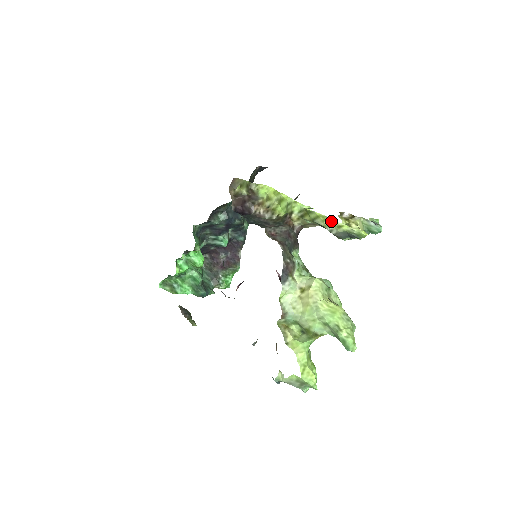
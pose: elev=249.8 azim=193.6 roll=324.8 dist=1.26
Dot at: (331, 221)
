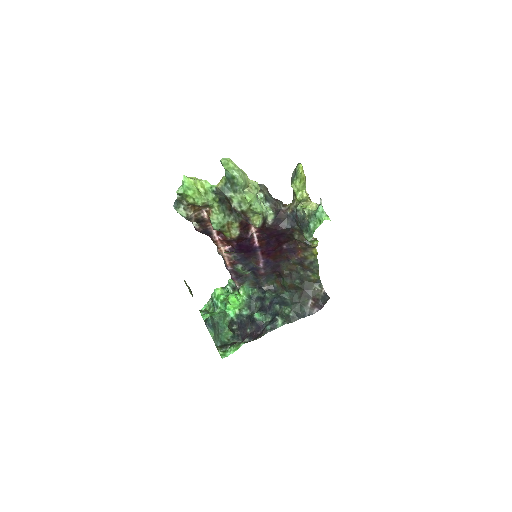
Dot at: occluded
